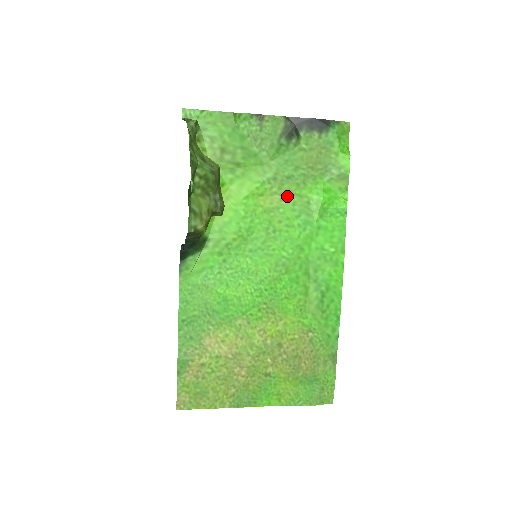
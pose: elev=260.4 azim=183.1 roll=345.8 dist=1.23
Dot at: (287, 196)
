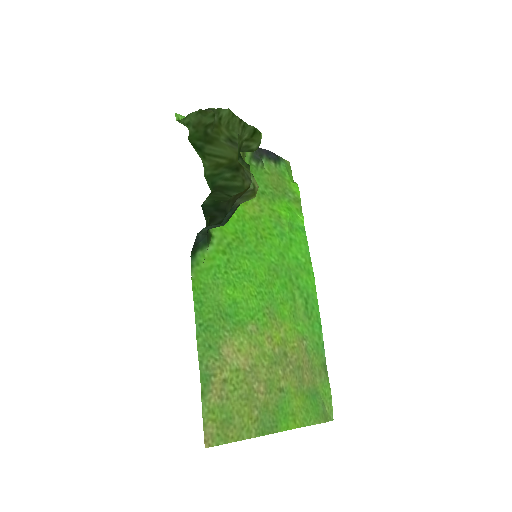
Dot at: (264, 208)
